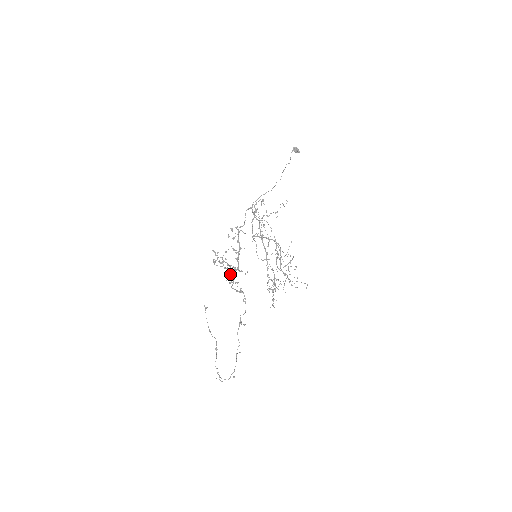
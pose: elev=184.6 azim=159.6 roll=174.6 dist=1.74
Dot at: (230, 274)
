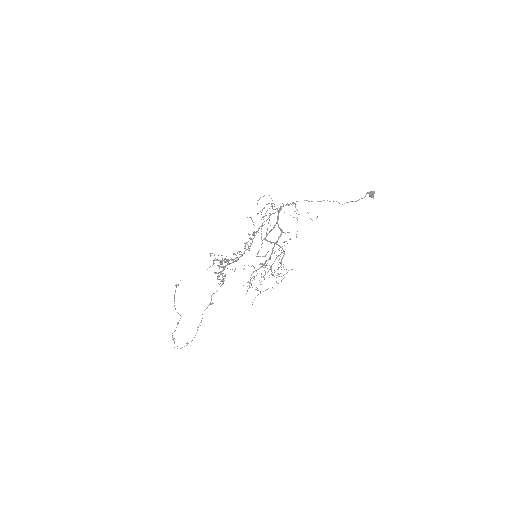
Dot at: occluded
